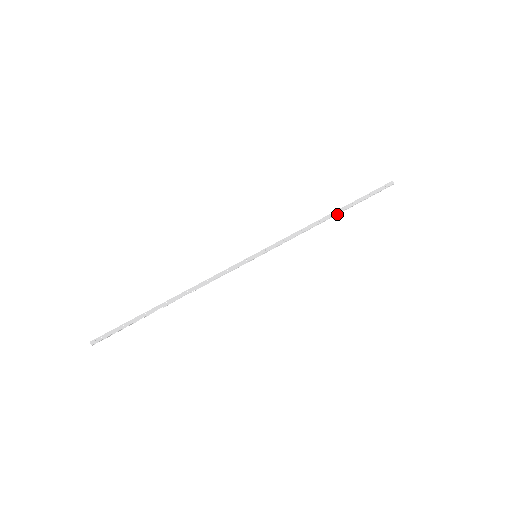
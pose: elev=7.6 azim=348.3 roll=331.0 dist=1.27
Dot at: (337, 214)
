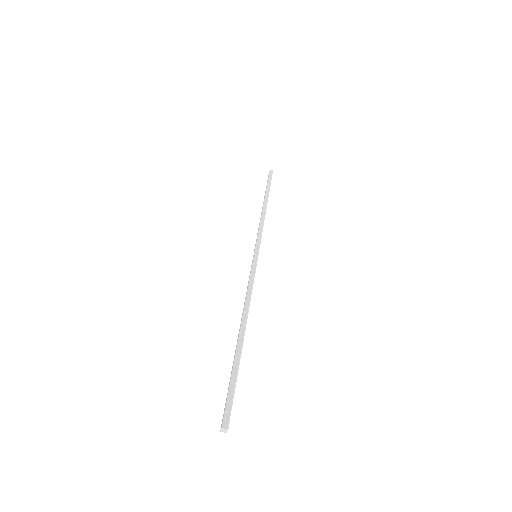
Dot at: (267, 202)
